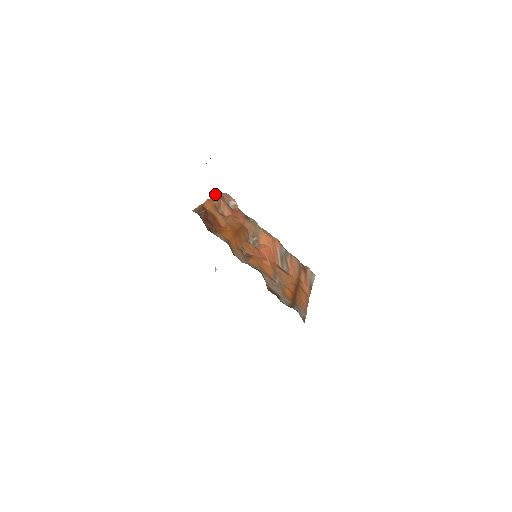
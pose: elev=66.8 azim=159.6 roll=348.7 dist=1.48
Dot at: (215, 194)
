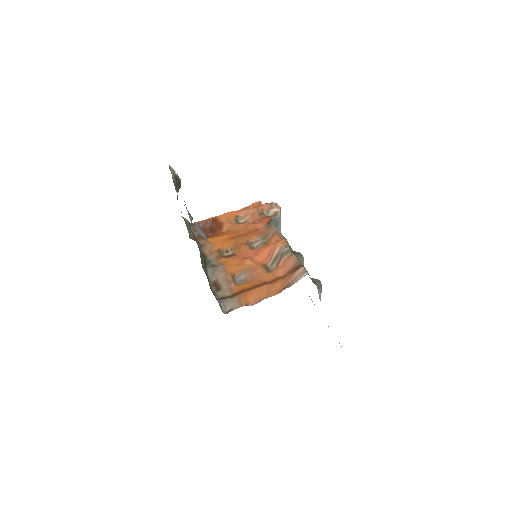
Dot at: (250, 205)
